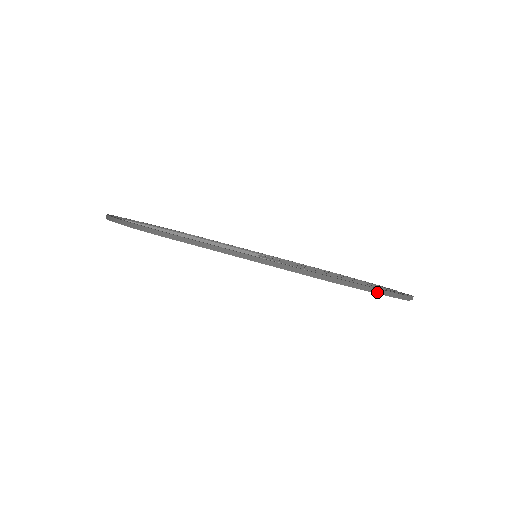
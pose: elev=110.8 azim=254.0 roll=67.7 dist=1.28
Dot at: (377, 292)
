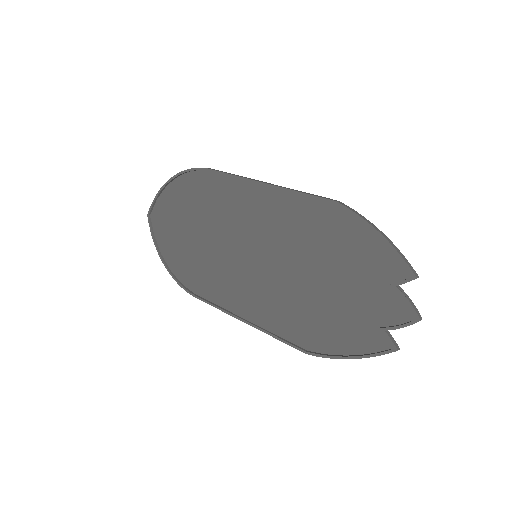
Dot at: (381, 234)
